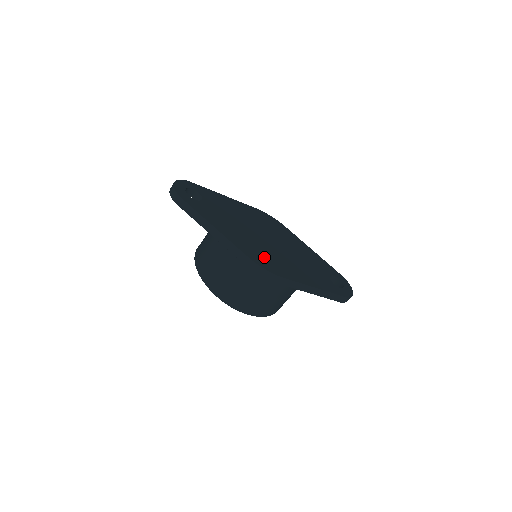
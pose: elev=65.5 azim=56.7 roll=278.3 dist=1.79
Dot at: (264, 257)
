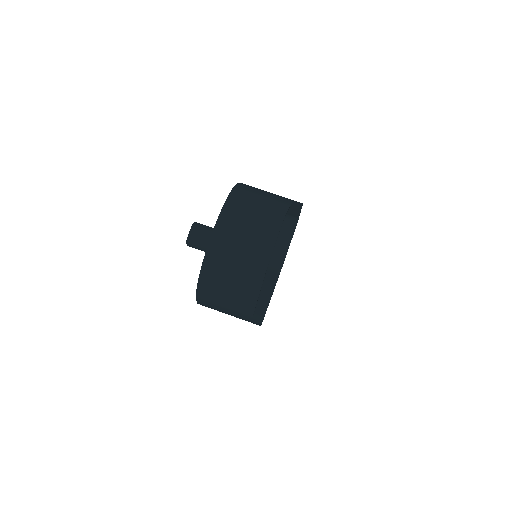
Dot at: occluded
